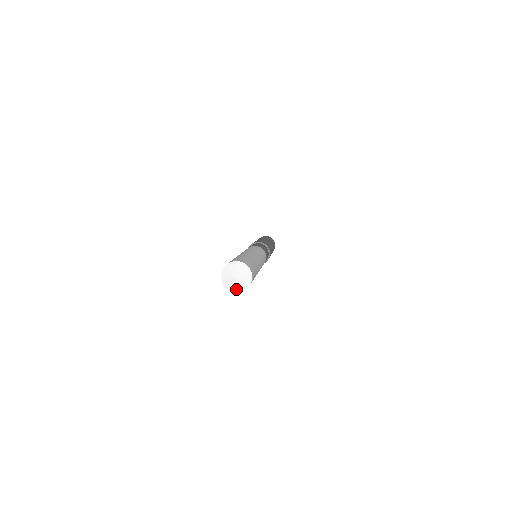
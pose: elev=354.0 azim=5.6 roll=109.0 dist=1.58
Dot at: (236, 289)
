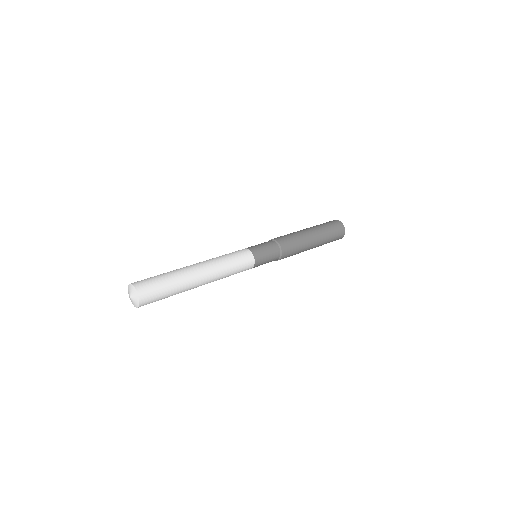
Dot at: (132, 303)
